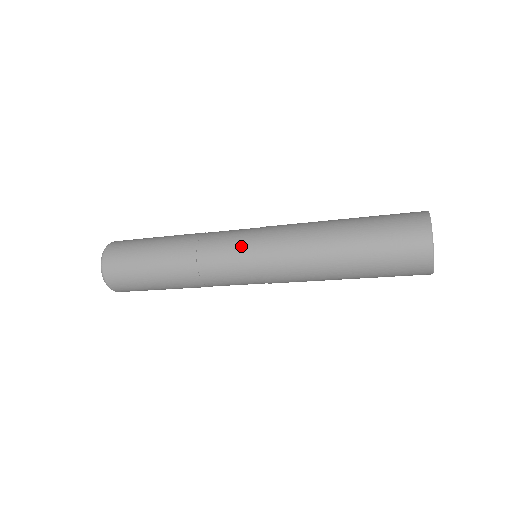
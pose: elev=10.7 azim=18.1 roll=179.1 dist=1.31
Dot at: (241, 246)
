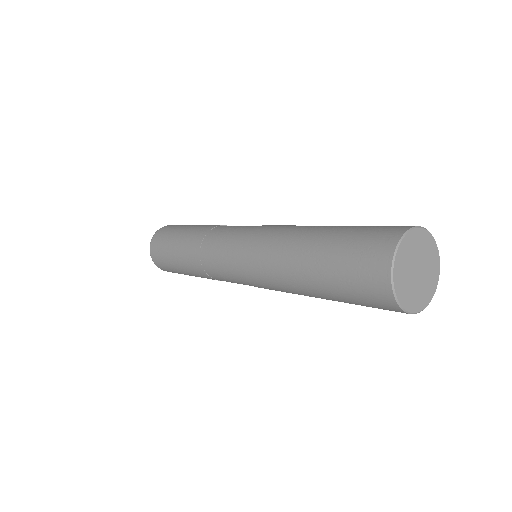
Dot at: (229, 266)
